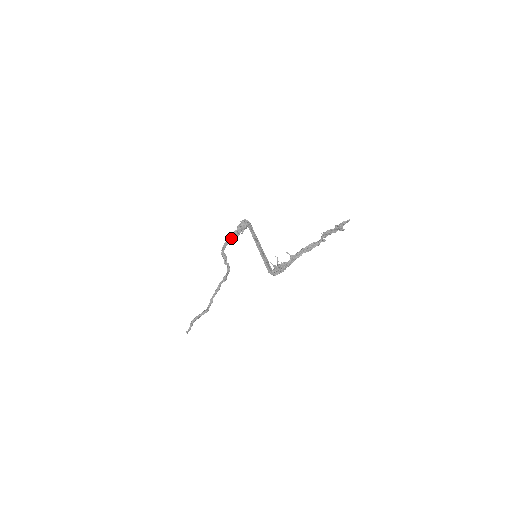
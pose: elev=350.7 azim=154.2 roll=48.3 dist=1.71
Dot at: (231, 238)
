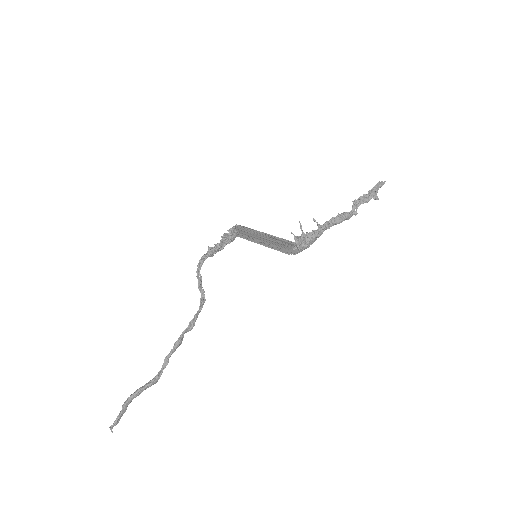
Dot at: (214, 247)
